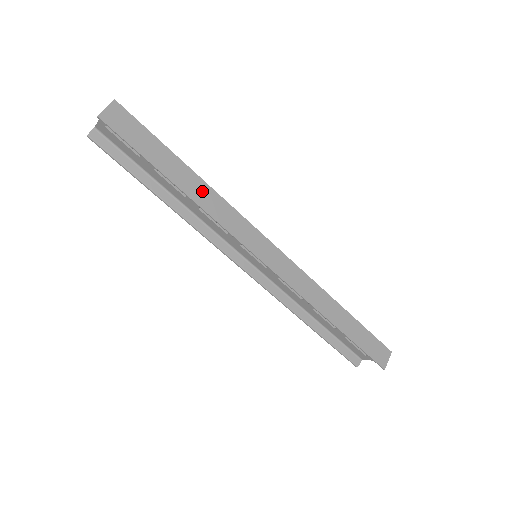
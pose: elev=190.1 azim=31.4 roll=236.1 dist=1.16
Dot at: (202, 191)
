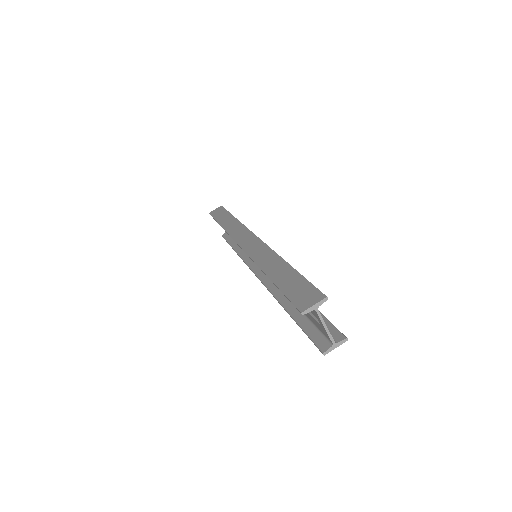
Dot at: (232, 223)
